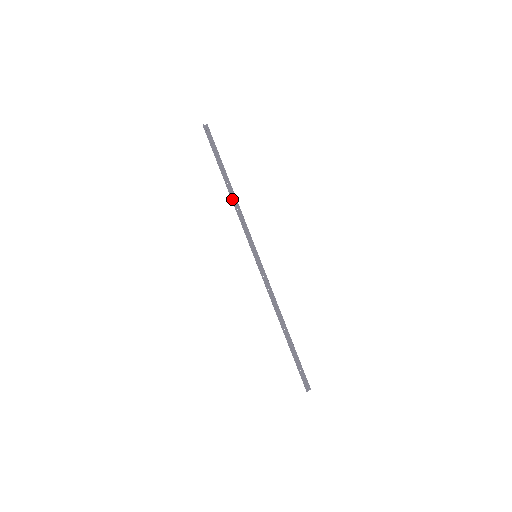
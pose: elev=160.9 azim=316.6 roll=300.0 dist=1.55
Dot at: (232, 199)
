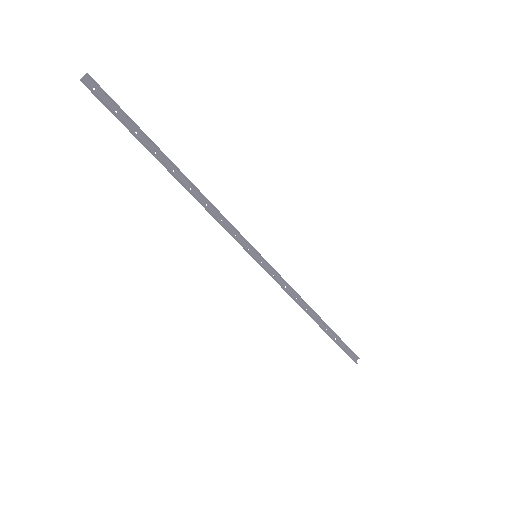
Dot at: (192, 195)
